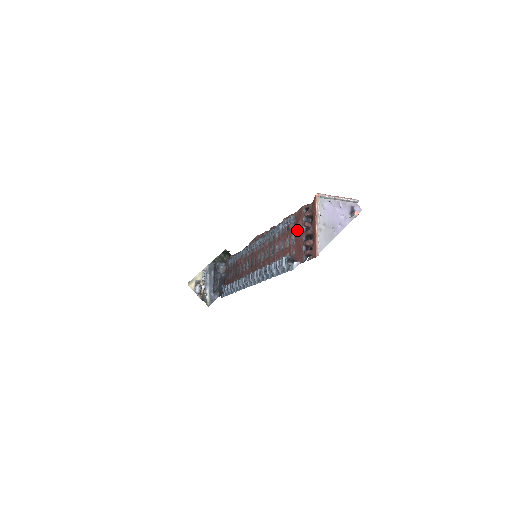
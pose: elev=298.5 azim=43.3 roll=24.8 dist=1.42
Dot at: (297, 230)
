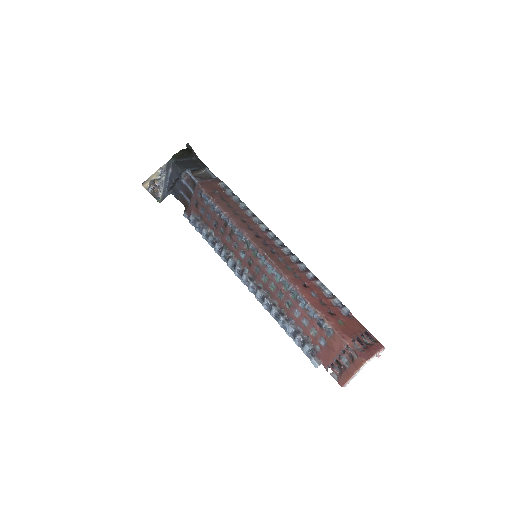
Dot at: (332, 349)
